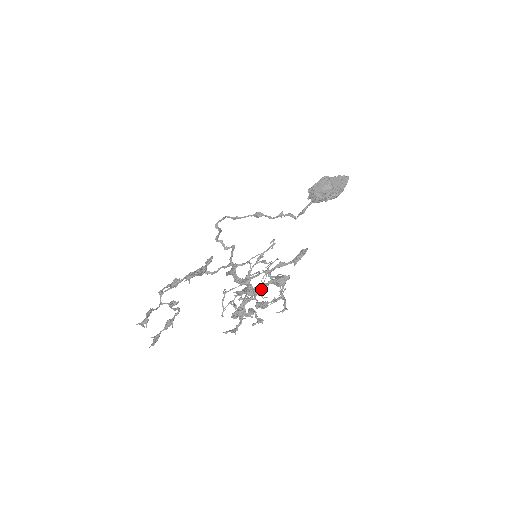
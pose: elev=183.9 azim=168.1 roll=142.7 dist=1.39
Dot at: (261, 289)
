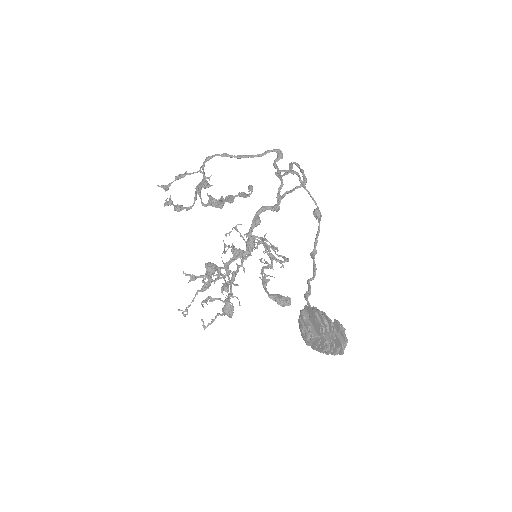
Dot at: (207, 299)
